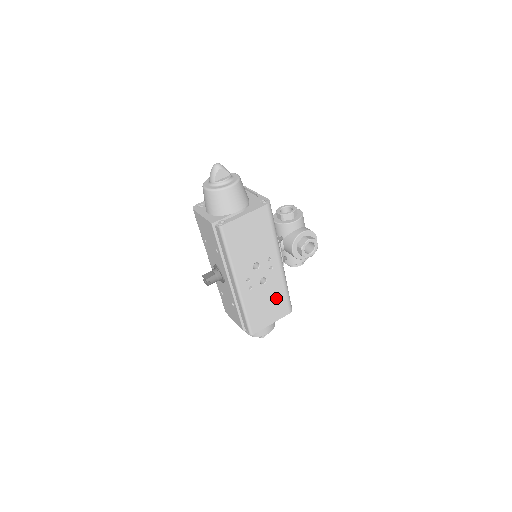
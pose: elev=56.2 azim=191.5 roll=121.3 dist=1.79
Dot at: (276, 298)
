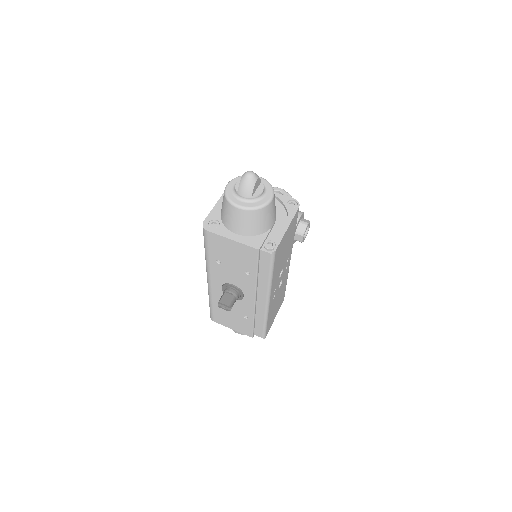
Dot at: (282, 293)
